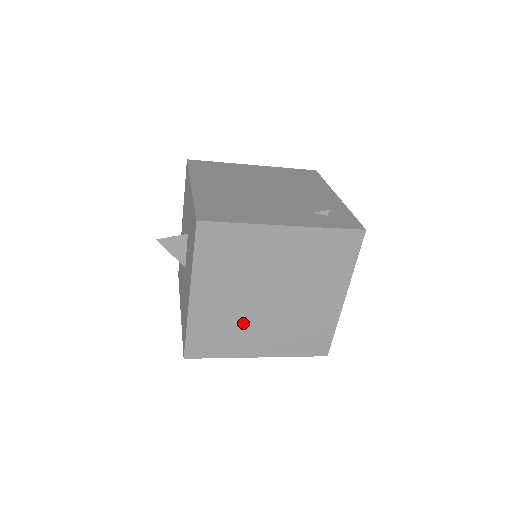
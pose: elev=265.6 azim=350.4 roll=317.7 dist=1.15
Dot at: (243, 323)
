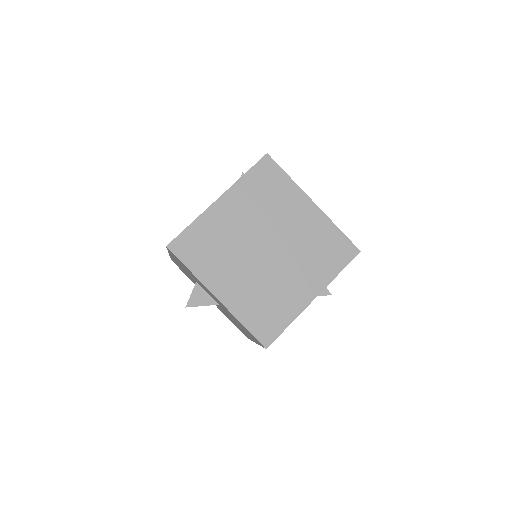
Dot at: (272, 284)
